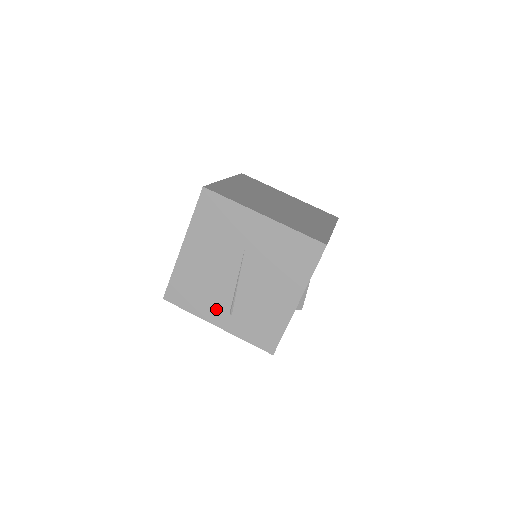
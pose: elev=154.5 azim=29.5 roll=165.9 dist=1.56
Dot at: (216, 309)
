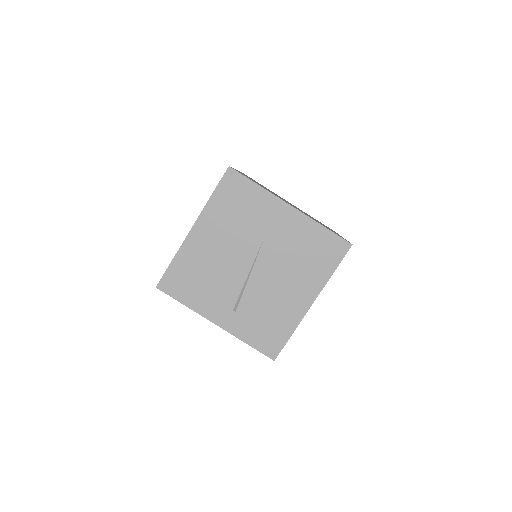
Dot at: (218, 304)
